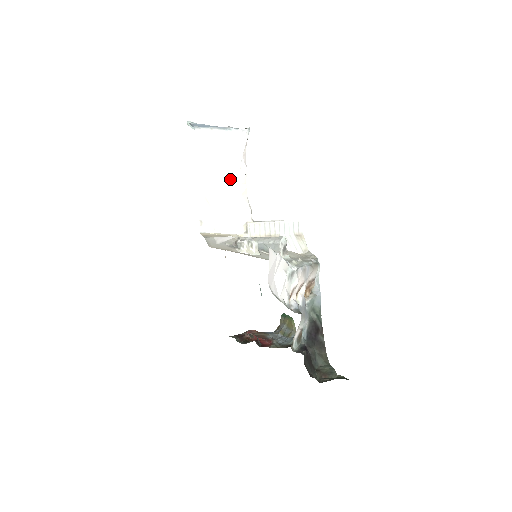
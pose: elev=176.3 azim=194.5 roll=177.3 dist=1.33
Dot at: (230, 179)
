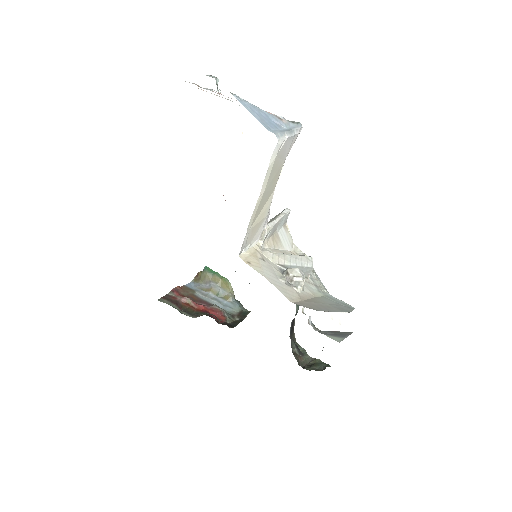
Dot at: (272, 188)
